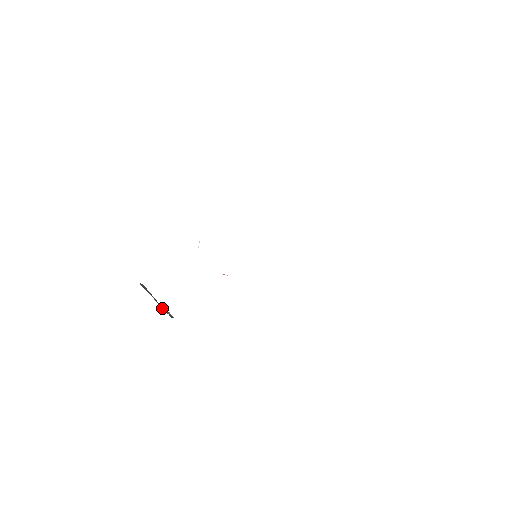
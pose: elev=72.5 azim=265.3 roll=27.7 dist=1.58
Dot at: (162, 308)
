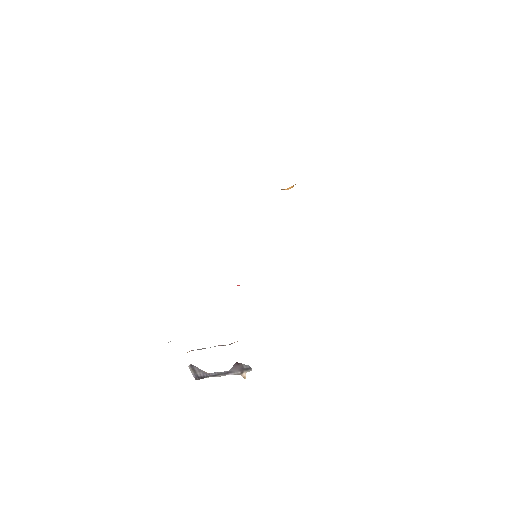
Dot at: (232, 369)
